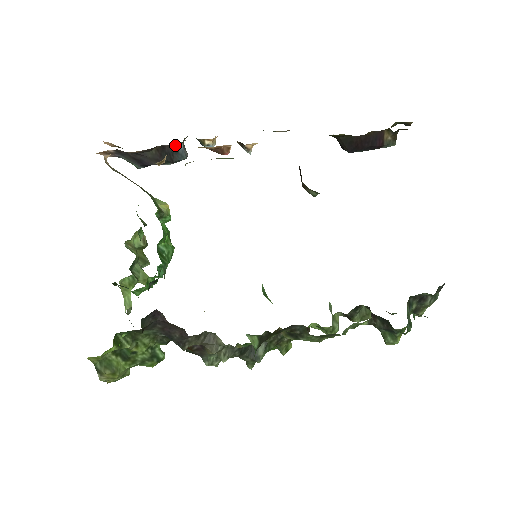
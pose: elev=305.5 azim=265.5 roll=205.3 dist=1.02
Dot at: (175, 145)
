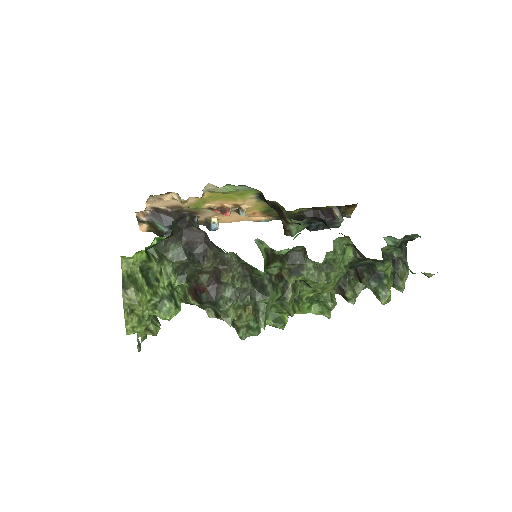
Dot at: (192, 216)
